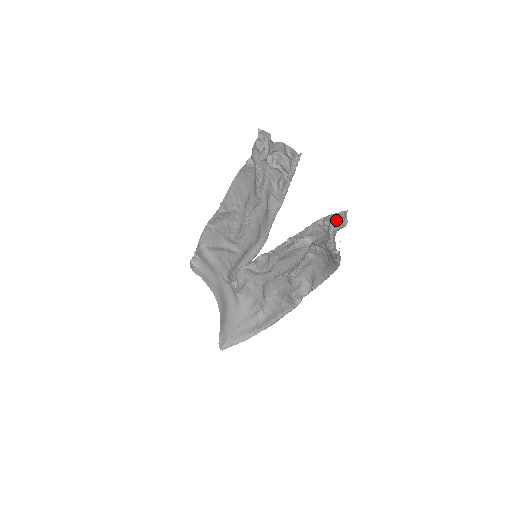
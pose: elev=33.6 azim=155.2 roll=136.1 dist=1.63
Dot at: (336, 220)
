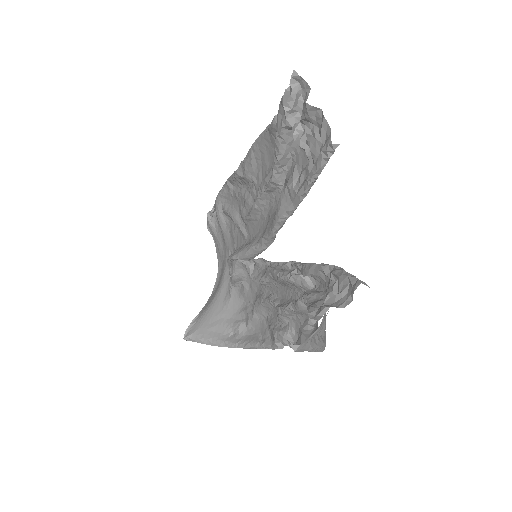
Dot at: (342, 284)
